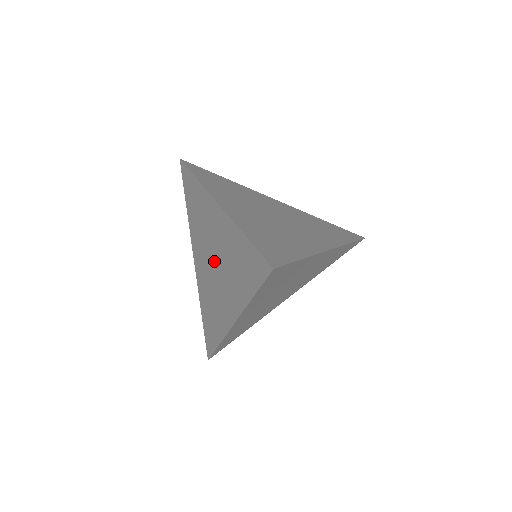
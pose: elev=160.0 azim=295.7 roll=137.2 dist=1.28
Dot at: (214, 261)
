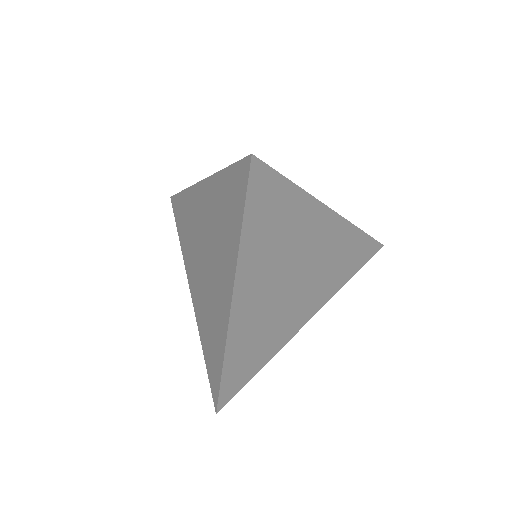
Dot at: (205, 256)
